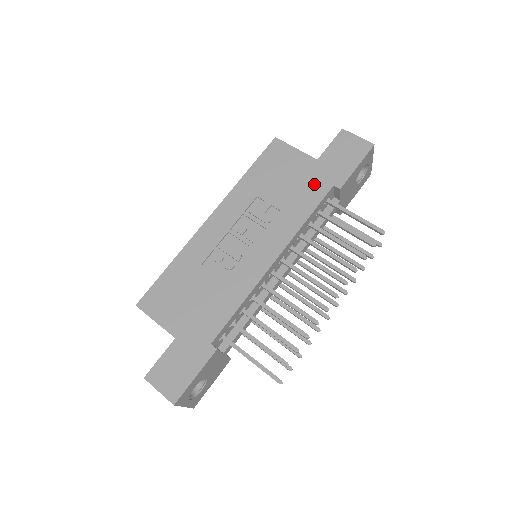
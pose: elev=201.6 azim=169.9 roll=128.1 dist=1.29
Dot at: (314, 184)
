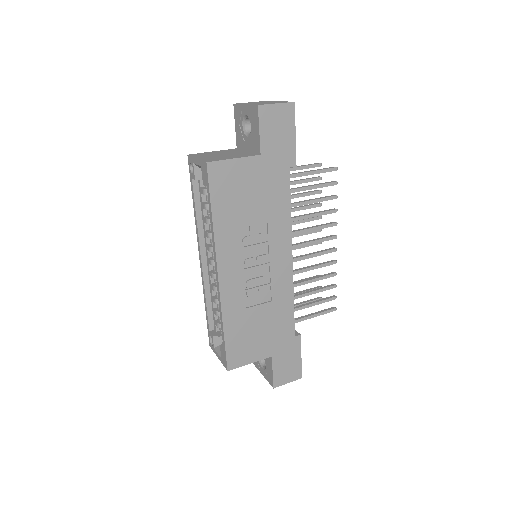
Dot at: (275, 179)
